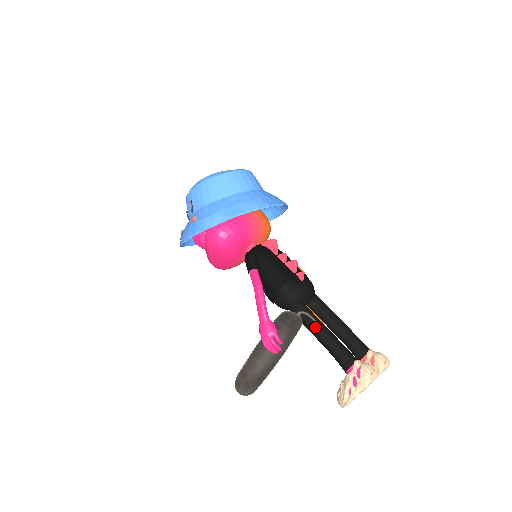
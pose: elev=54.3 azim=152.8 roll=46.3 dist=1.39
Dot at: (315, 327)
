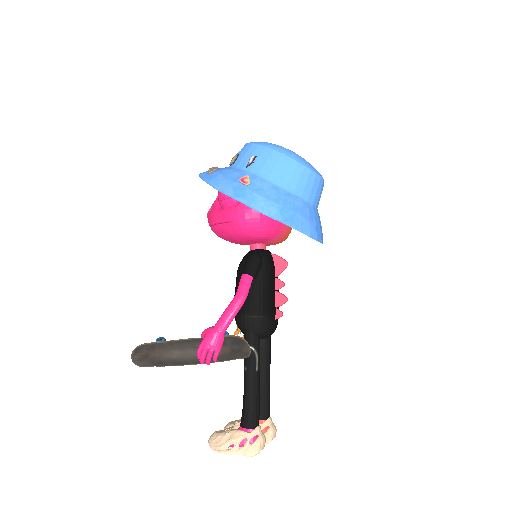
Dot at: (253, 371)
